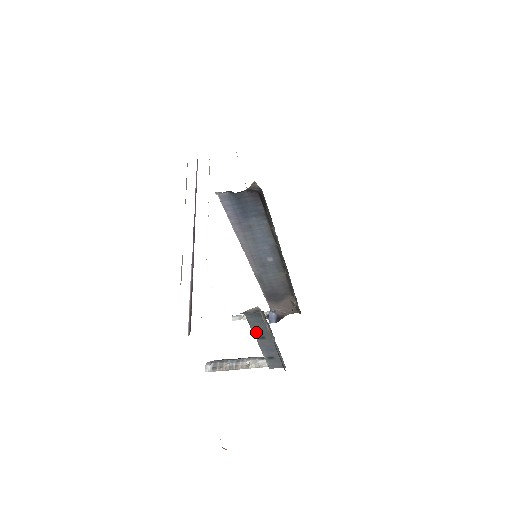
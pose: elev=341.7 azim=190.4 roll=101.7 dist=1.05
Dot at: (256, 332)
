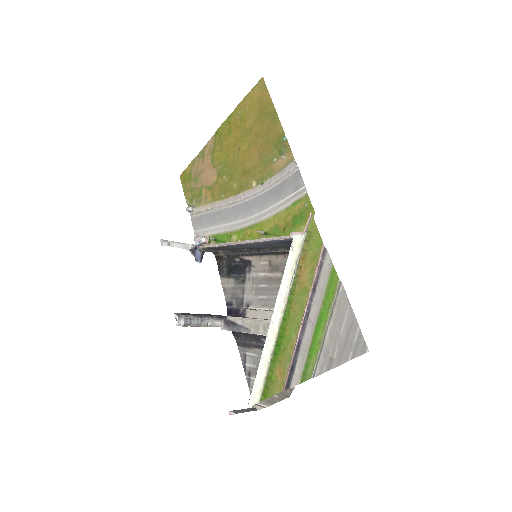
Dot at: (255, 334)
